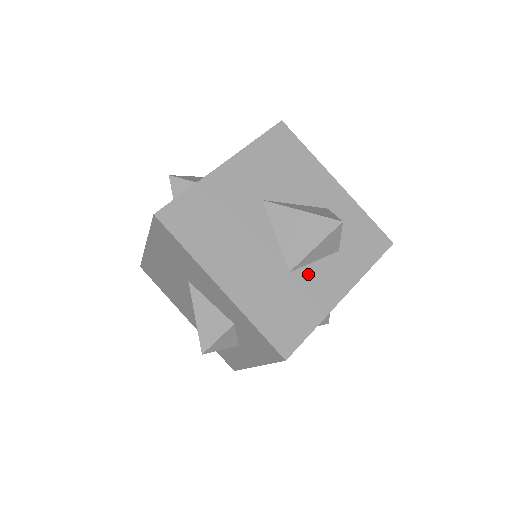
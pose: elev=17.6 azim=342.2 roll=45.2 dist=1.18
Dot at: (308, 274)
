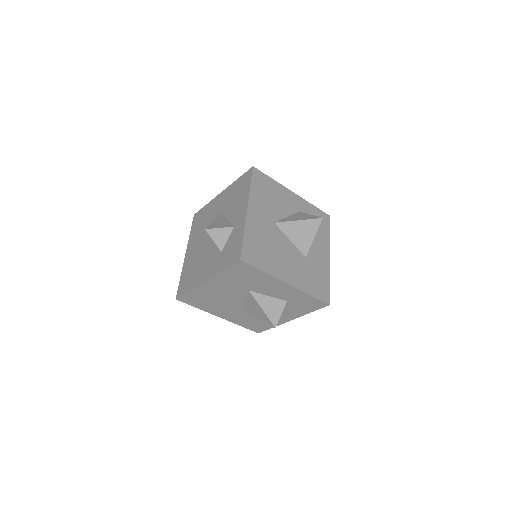
Dot at: (312, 254)
